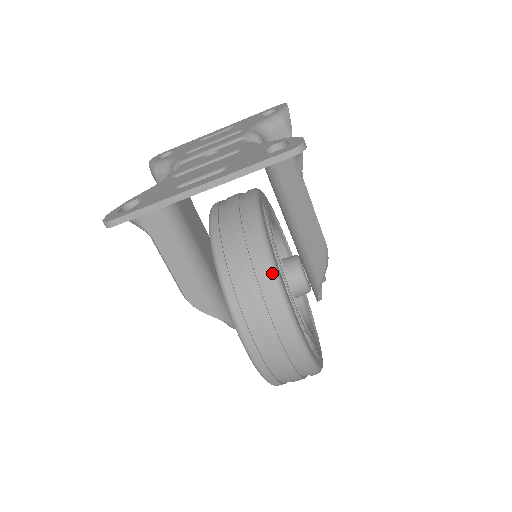
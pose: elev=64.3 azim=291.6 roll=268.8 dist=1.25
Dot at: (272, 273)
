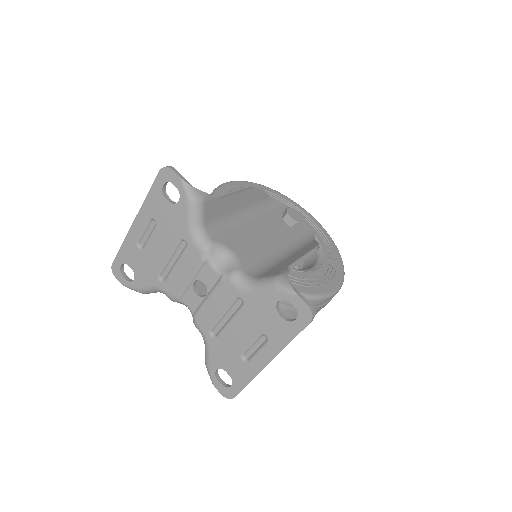
Dot at: (308, 300)
